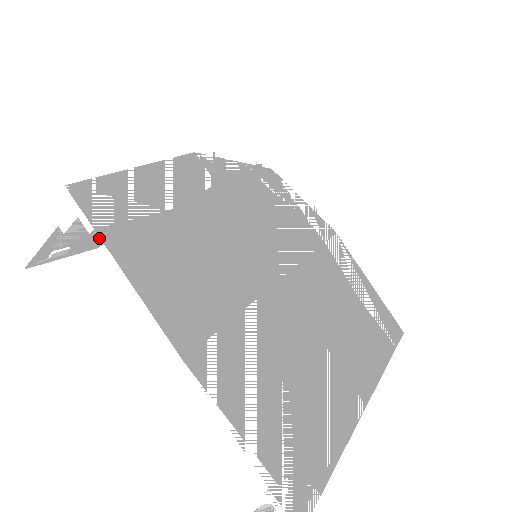
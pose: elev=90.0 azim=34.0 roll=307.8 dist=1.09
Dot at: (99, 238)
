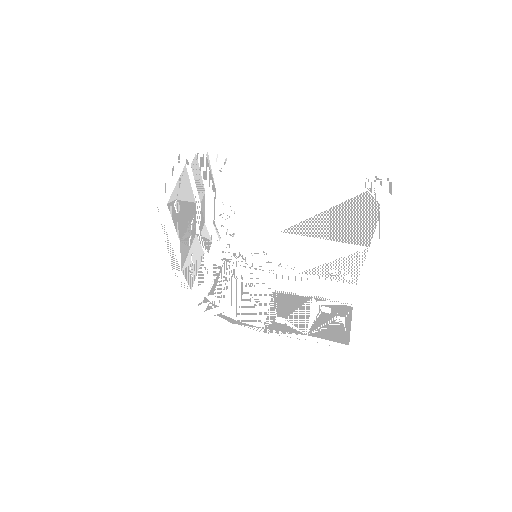
Dot at: (184, 223)
